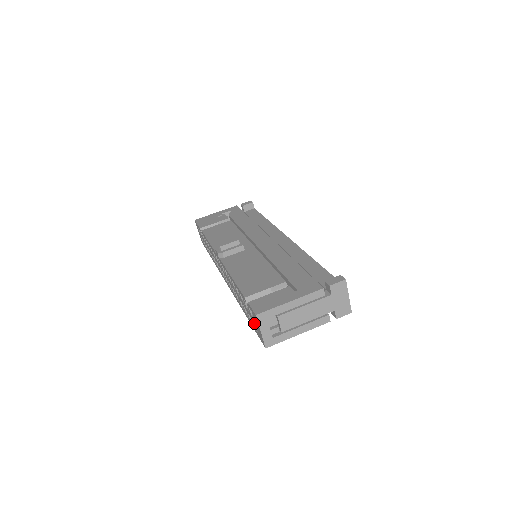
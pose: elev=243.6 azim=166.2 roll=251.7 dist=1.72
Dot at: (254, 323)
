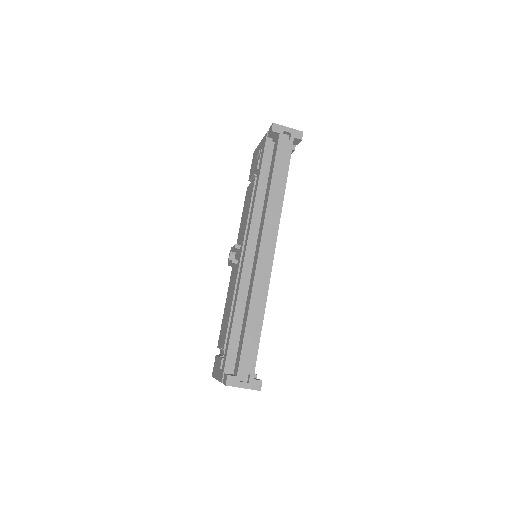
Dot at: occluded
